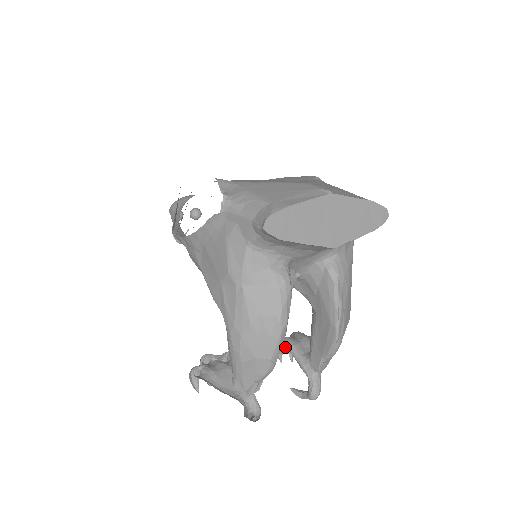
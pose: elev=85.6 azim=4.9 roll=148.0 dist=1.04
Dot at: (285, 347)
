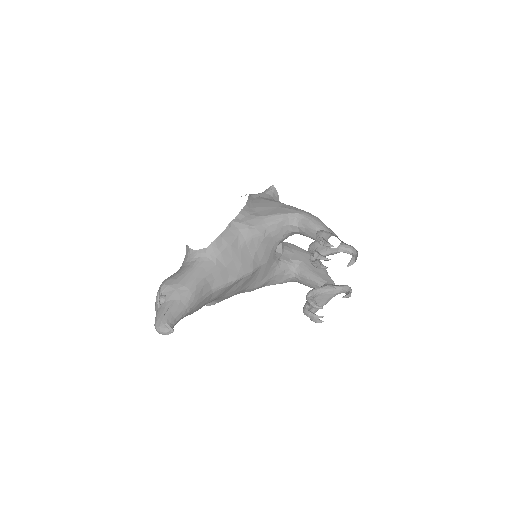
Dot at: (313, 300)
